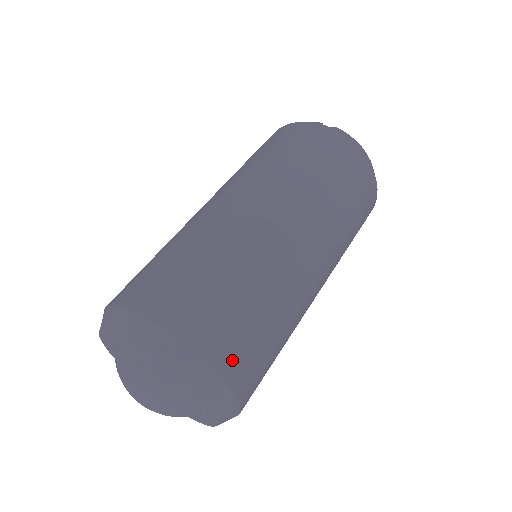
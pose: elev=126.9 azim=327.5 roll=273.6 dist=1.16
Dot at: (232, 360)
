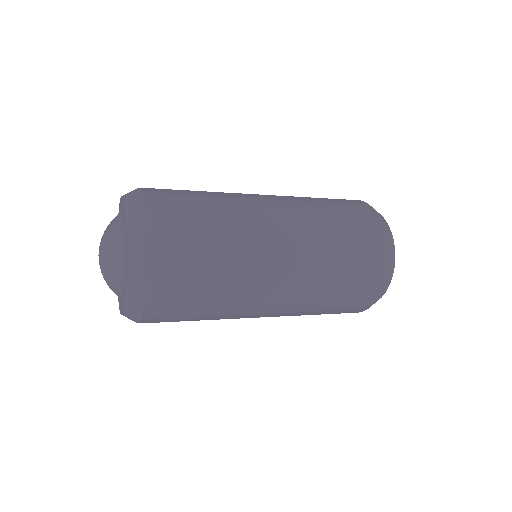
Dot at: (161, 209)
